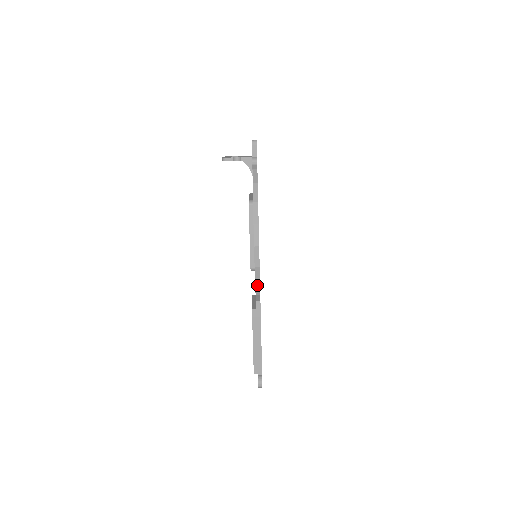
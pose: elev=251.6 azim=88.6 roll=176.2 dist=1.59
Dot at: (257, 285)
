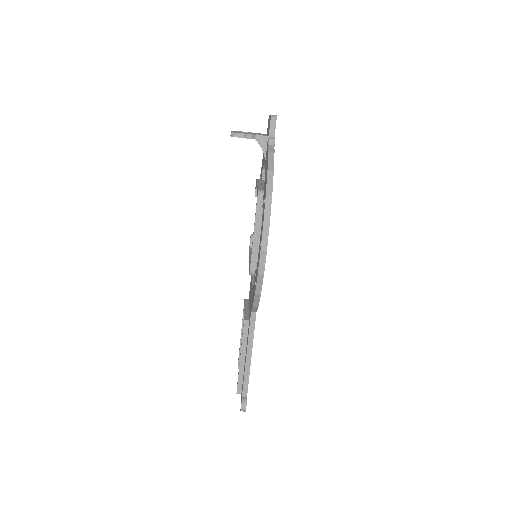
Dot at: (257, 296)
